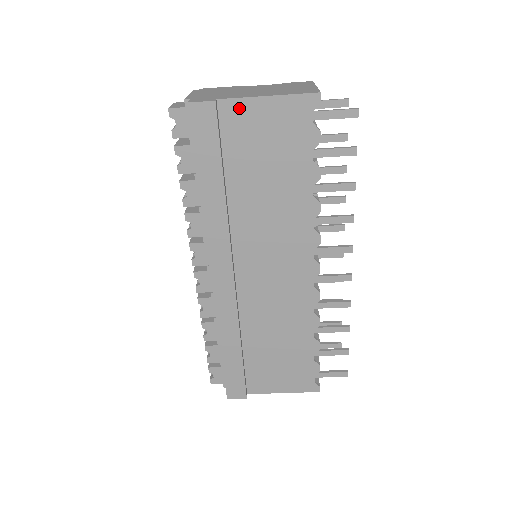
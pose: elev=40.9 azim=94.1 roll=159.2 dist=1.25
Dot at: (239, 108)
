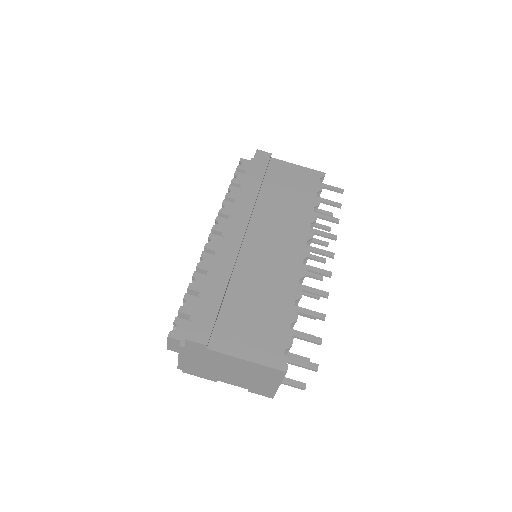
Dot at: (281, 164)
